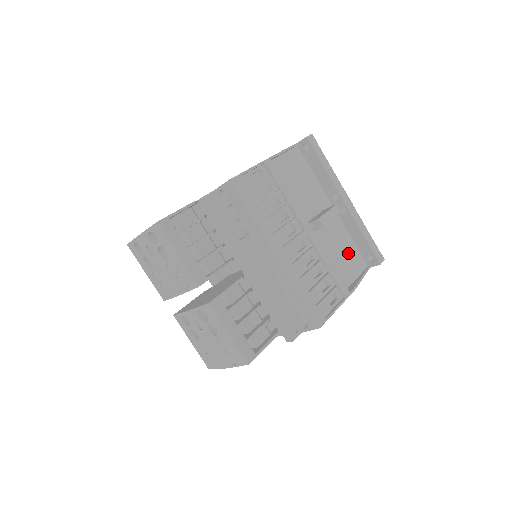
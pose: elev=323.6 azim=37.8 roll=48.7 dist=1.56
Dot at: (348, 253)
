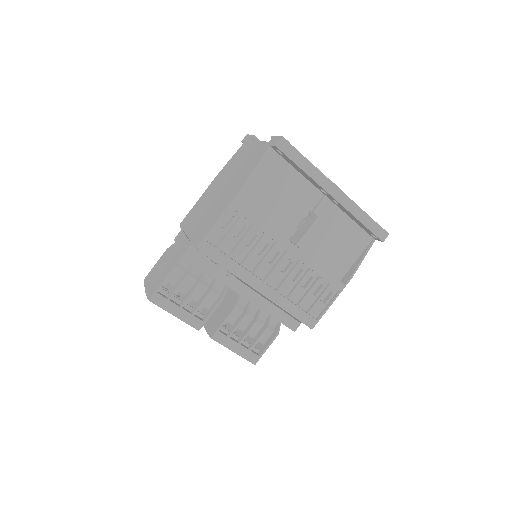
Dot at: (347, 237)
